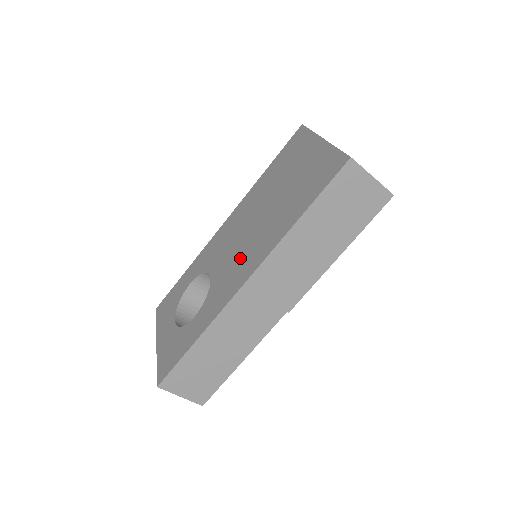
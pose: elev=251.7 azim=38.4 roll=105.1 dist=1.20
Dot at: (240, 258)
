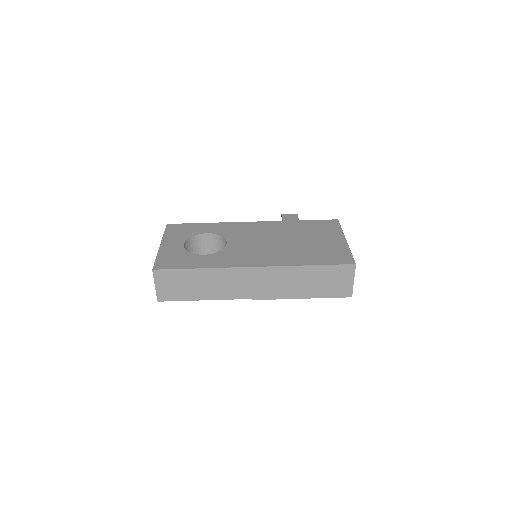
Dot at: (256, 251)
